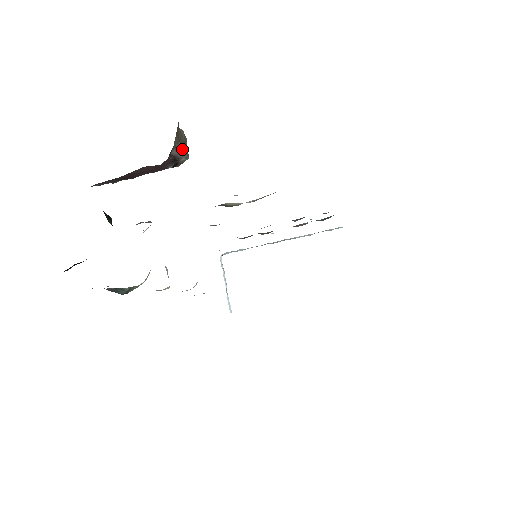
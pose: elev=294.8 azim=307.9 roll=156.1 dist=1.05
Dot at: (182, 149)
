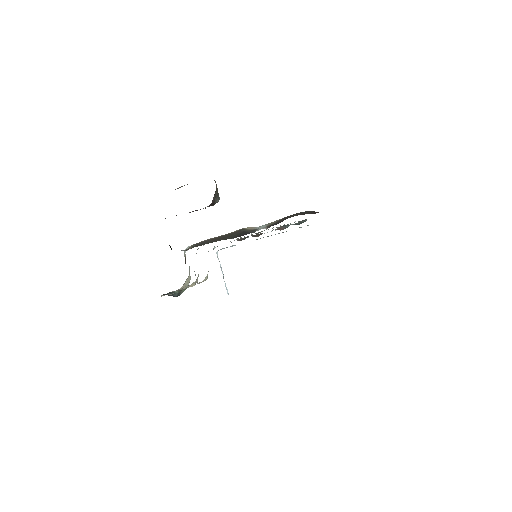
Dot at: (217, 195)
